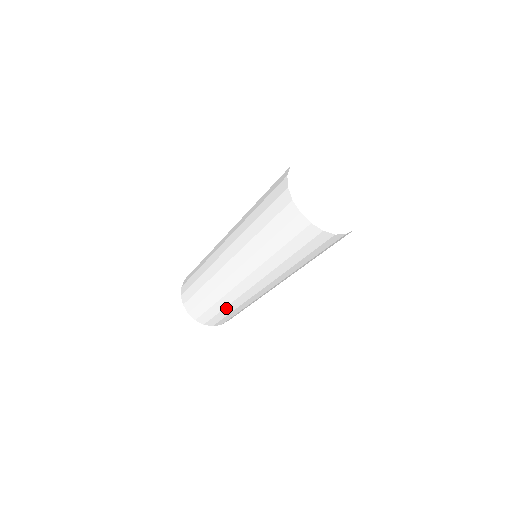
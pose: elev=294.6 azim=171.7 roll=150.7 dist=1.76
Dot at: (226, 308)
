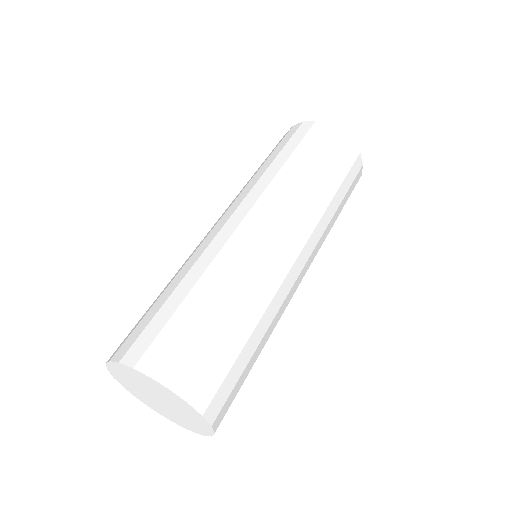
Dot at: (255, 329)
